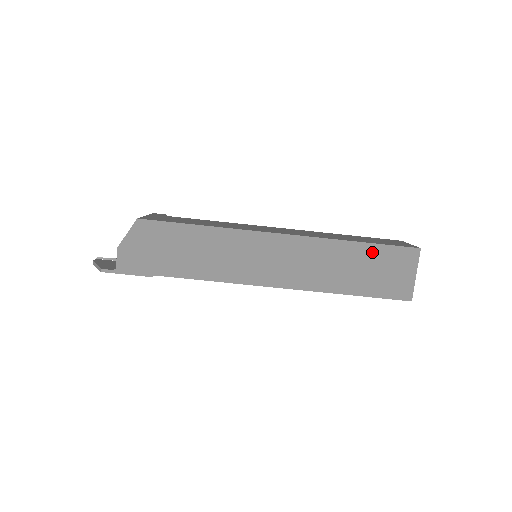
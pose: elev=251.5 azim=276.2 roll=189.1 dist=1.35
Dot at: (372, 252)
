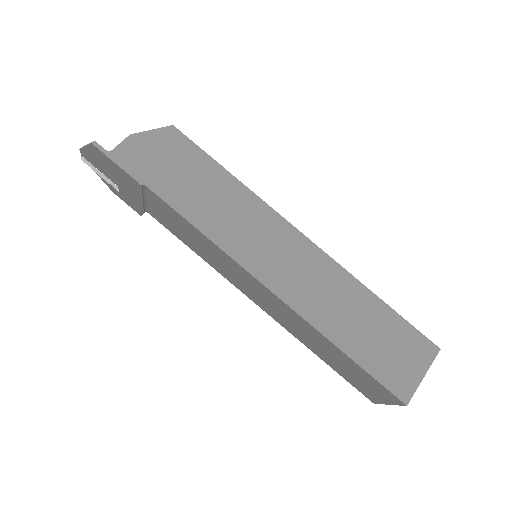
Dot at: (389, 319)
